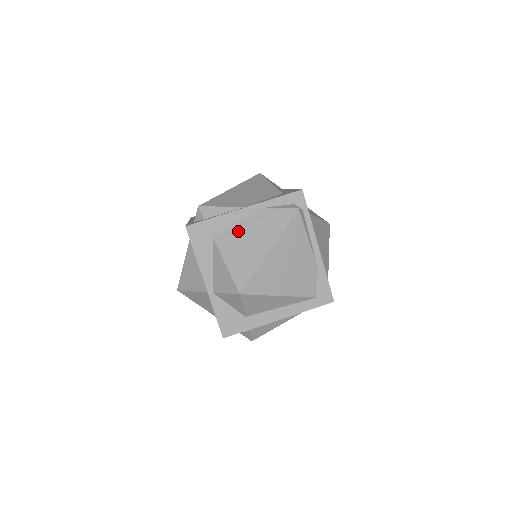
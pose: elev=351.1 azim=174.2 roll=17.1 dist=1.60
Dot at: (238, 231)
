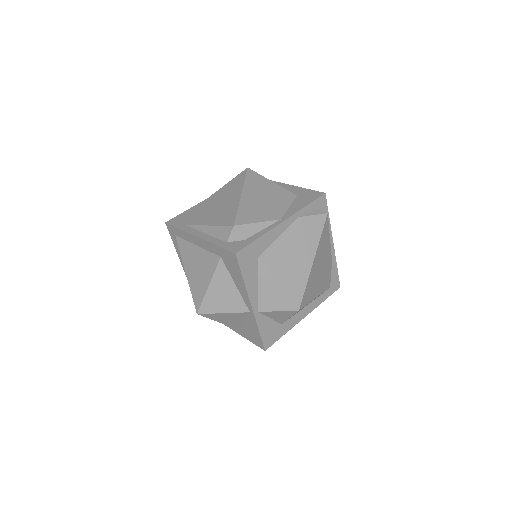
Dot at: (281, 246)
